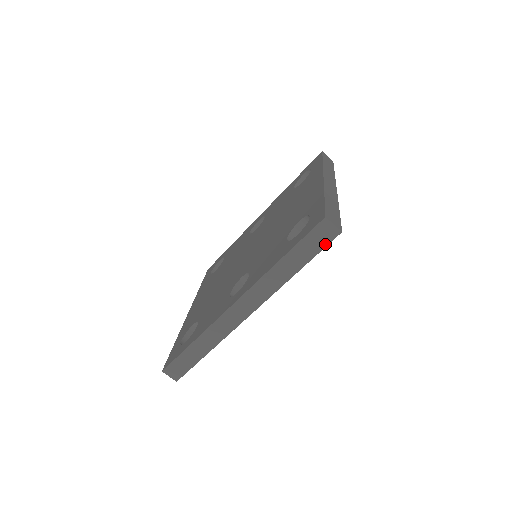
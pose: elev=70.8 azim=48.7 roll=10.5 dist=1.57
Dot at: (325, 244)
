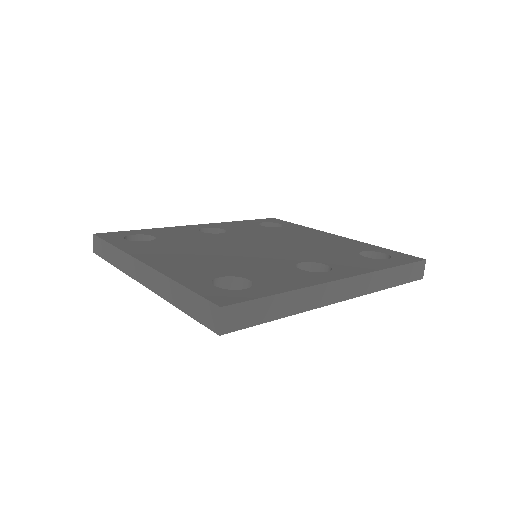
Dot at: (413, 279)
